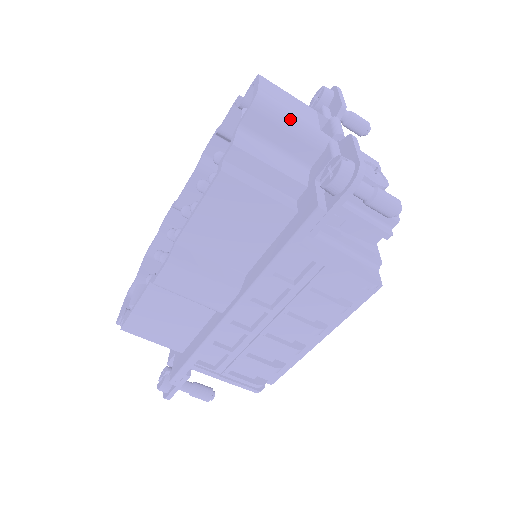
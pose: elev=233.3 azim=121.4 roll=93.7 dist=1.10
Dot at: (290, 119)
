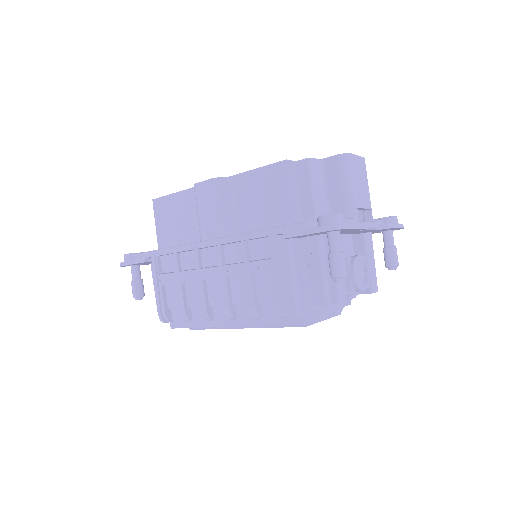
Dot at: (349, 183)
